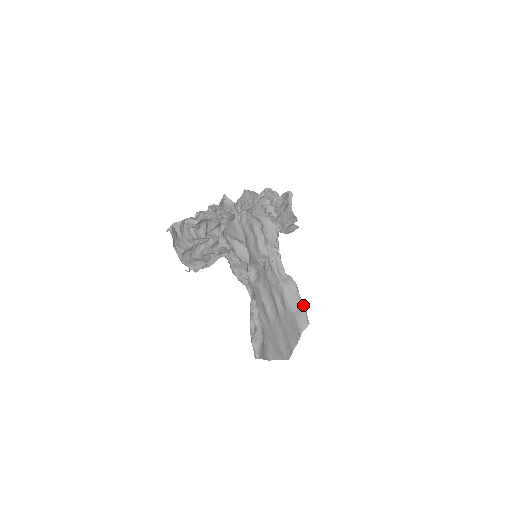
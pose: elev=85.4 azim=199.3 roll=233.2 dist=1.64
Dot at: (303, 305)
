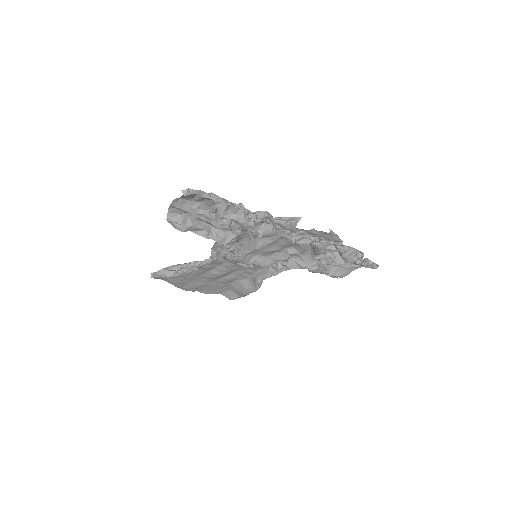
Dot at: (244, 296)
